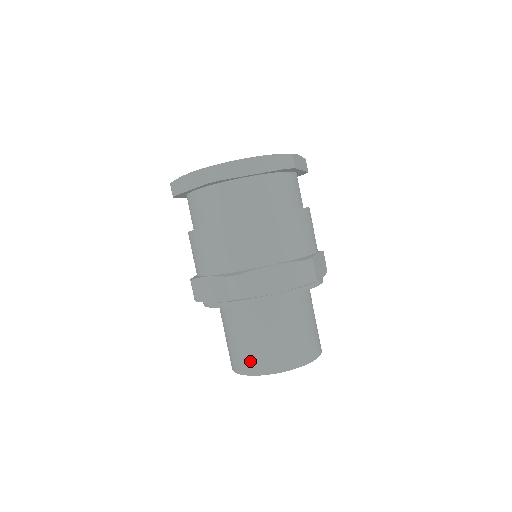
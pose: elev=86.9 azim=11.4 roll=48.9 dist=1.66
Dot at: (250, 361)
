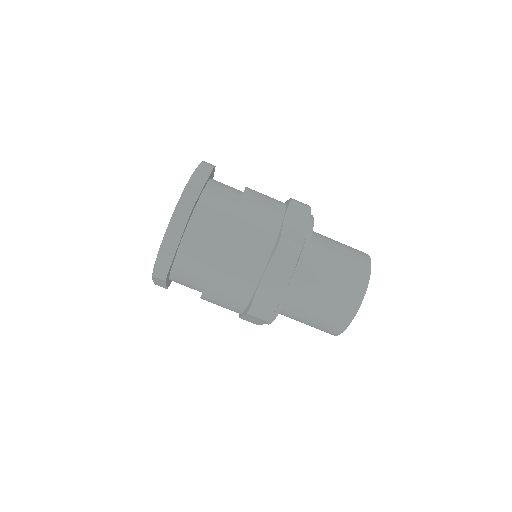
Dot at: (328, 328)
